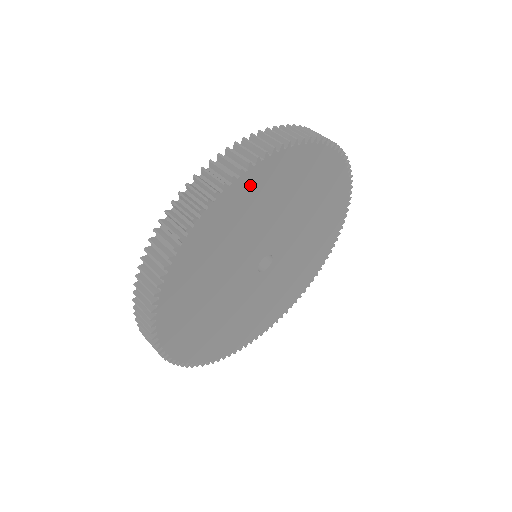
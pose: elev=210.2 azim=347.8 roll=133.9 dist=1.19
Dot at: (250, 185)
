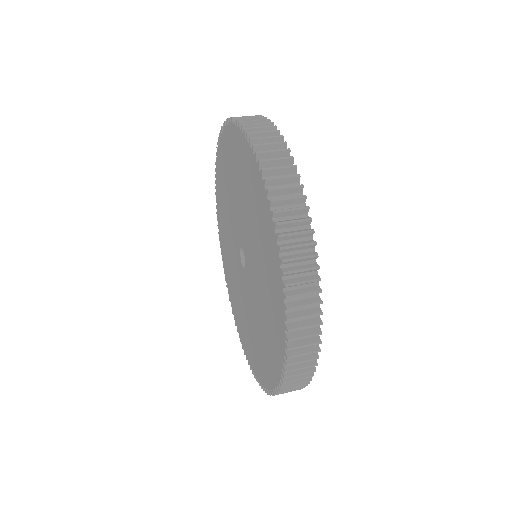
Dot at: occluded
